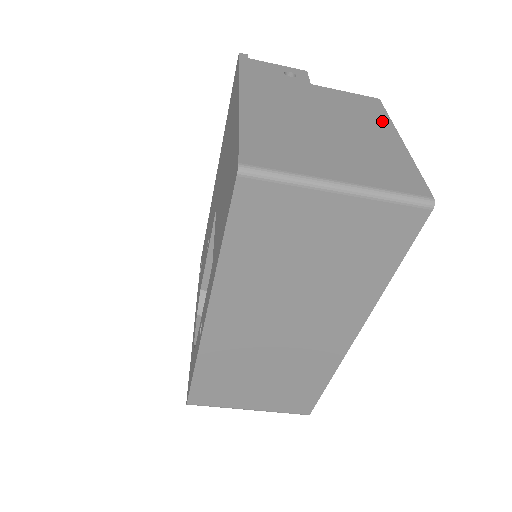
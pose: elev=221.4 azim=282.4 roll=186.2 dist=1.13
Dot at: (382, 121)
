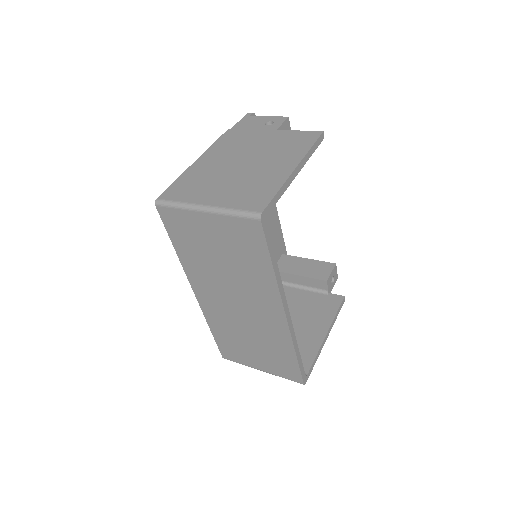
Dot at: (298, 153)
